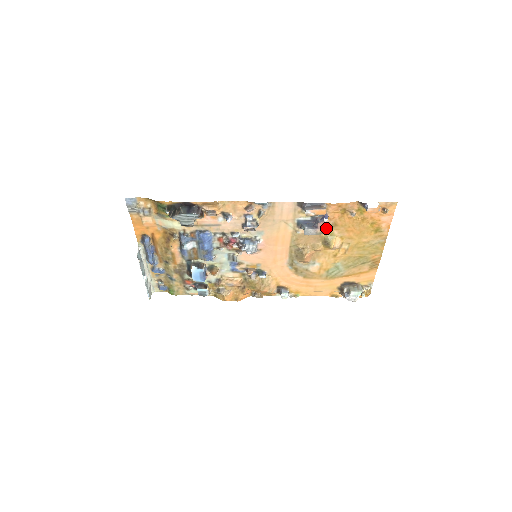
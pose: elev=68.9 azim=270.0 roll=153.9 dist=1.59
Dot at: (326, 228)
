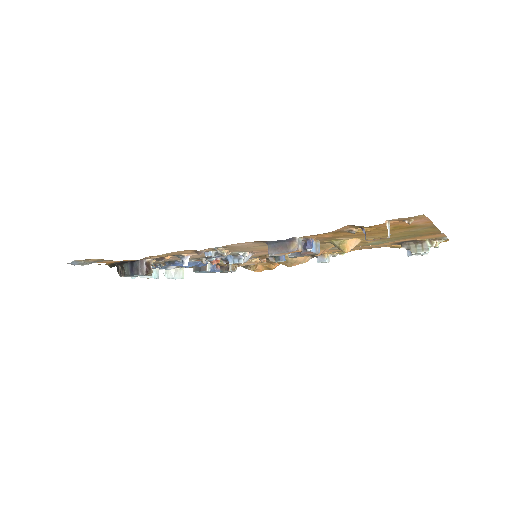
Dot at: (323, 239)
